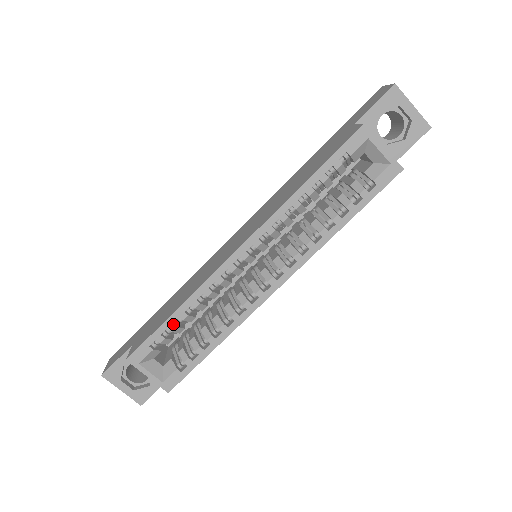
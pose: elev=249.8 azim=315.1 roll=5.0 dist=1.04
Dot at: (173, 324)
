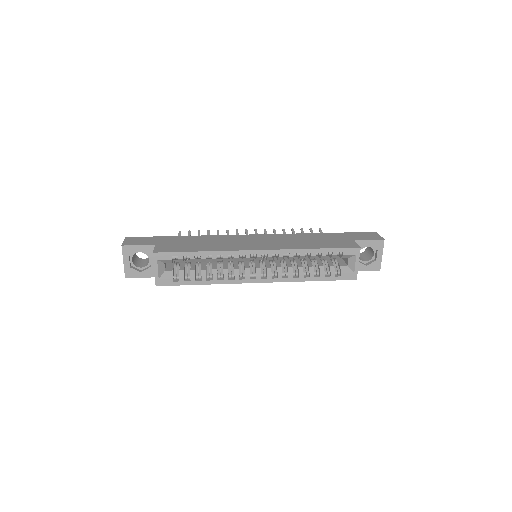
Dot at: (194, 256)
